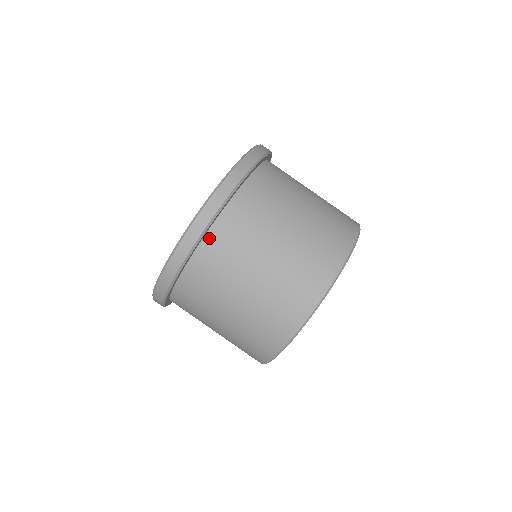
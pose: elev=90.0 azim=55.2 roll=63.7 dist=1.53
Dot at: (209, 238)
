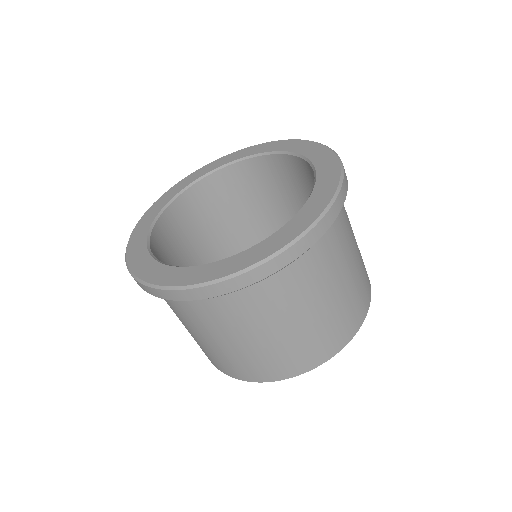
Dot at: occluded
